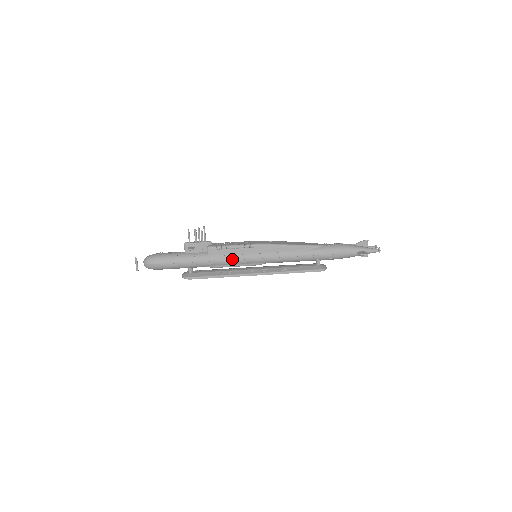
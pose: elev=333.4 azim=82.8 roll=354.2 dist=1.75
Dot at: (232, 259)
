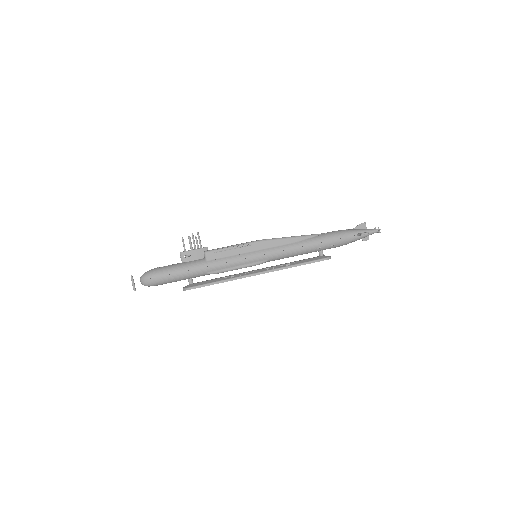
Dot at: (232, 260)
